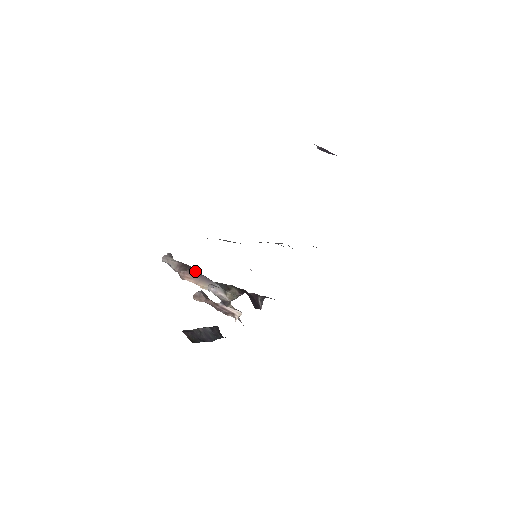
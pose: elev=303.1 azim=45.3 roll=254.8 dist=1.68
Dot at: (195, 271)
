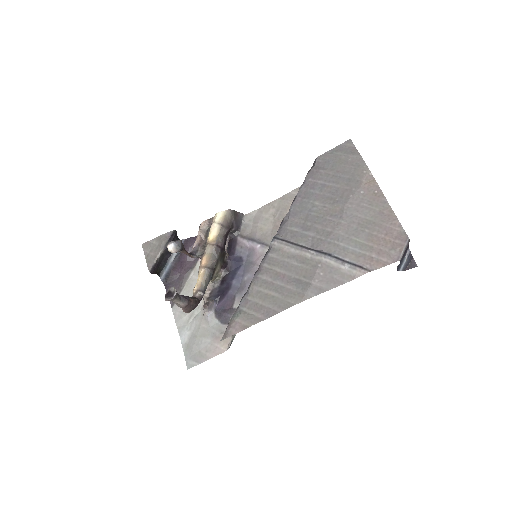
Dot at: occluded
